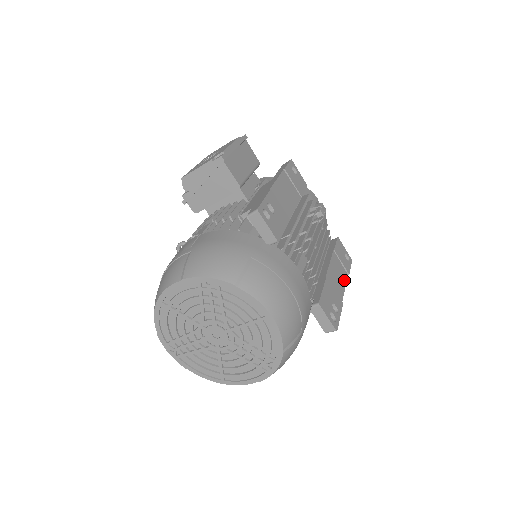
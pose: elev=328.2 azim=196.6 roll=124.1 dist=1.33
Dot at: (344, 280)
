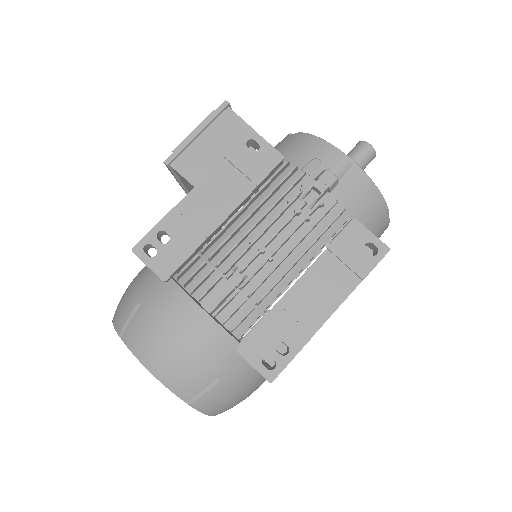
Dot at: (342, 293)
